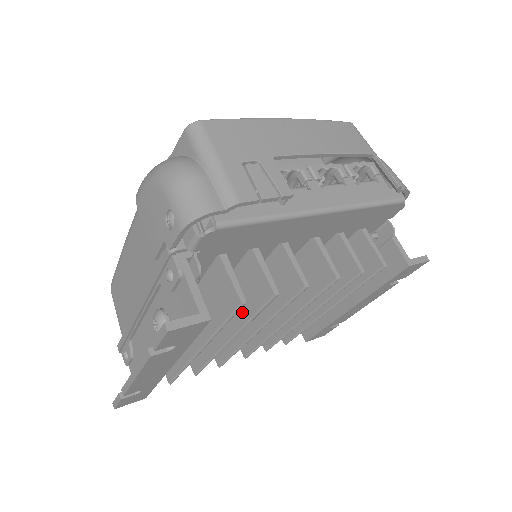
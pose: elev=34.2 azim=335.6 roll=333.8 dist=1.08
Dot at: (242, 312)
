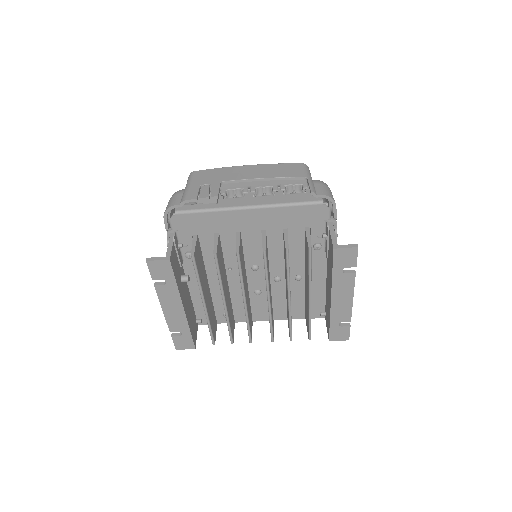
Dot at: occluded
